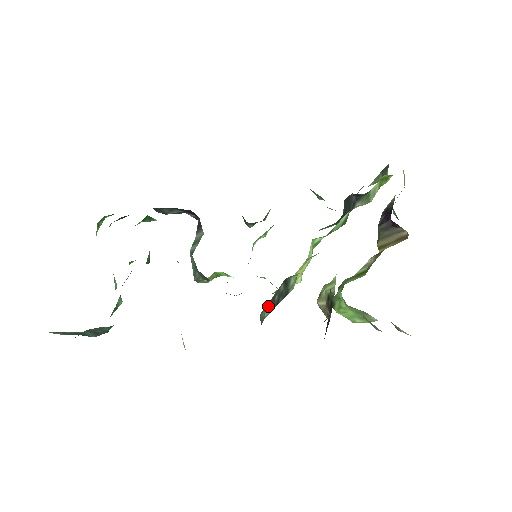
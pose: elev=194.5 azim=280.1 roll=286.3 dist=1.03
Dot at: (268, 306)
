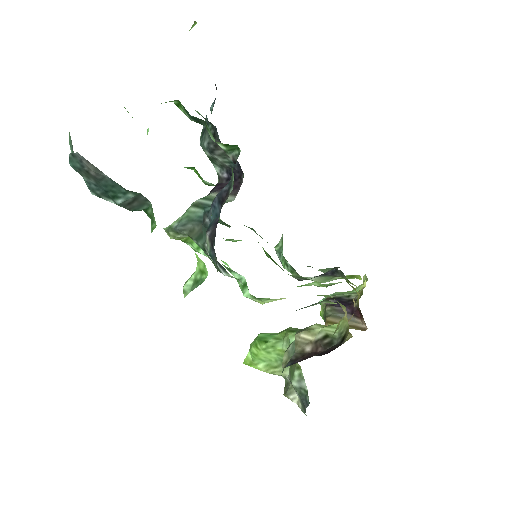
Dot at: occluded
